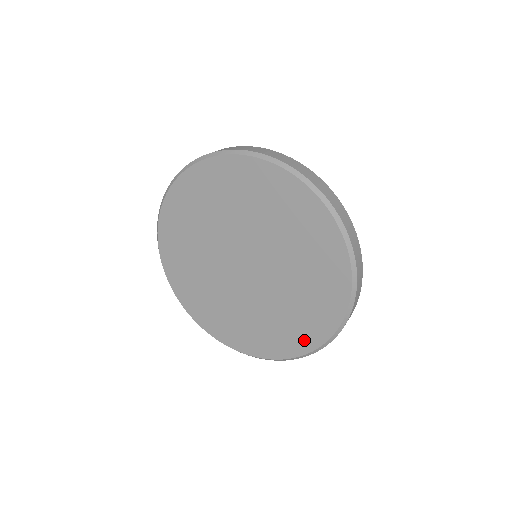
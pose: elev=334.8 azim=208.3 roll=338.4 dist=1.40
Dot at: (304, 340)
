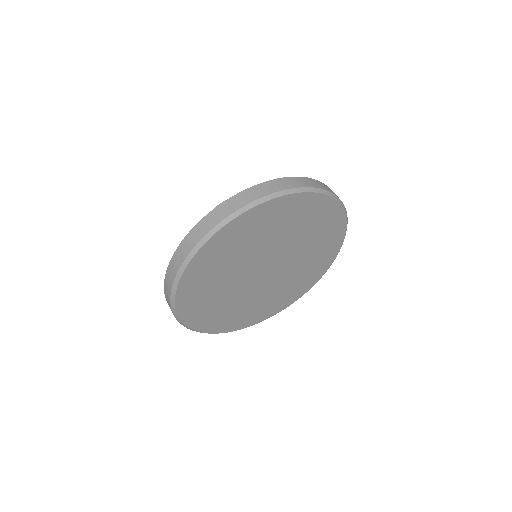
Dot at: (265, 314)
